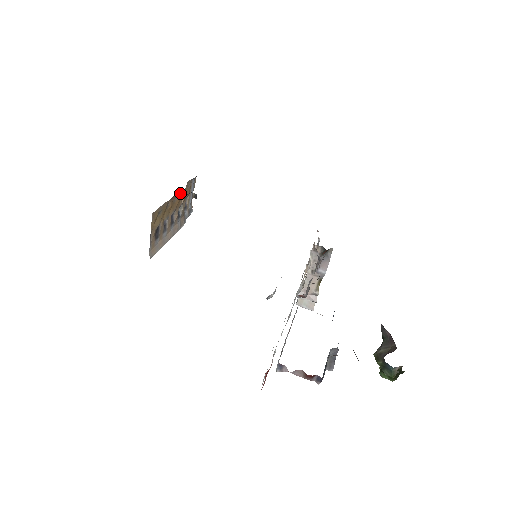
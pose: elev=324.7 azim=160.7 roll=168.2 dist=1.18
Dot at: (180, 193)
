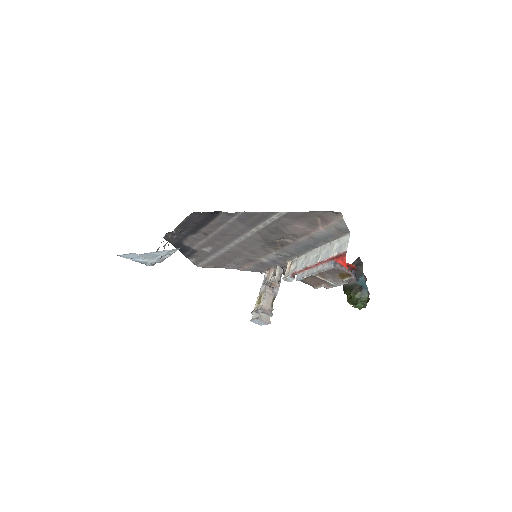
Dot at: (174, 230)
